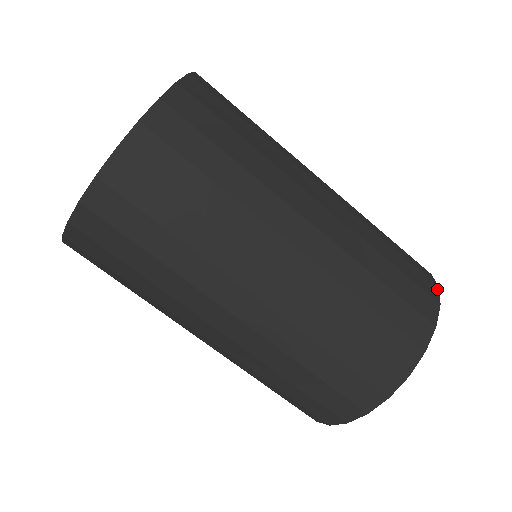
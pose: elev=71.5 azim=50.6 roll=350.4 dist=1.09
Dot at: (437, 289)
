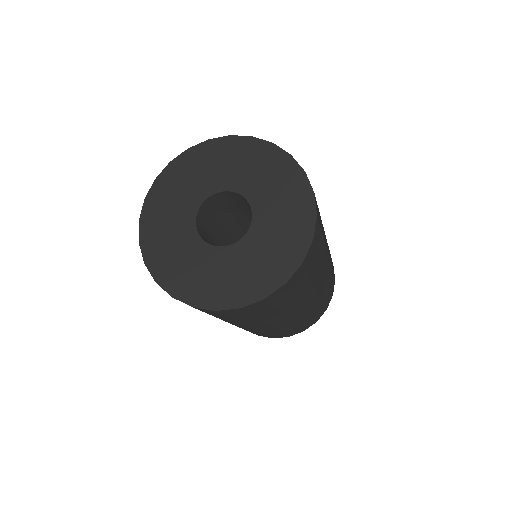
Dot at: occluded
